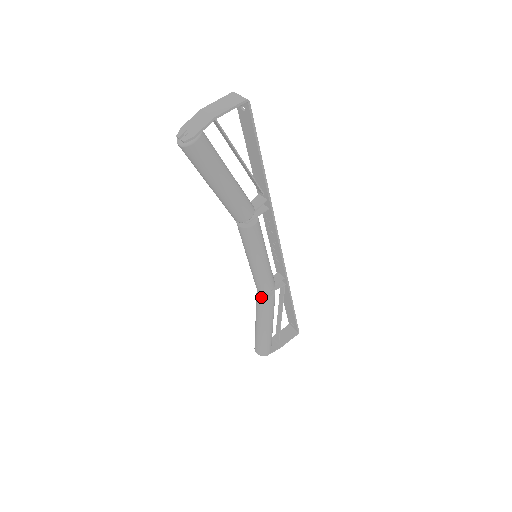
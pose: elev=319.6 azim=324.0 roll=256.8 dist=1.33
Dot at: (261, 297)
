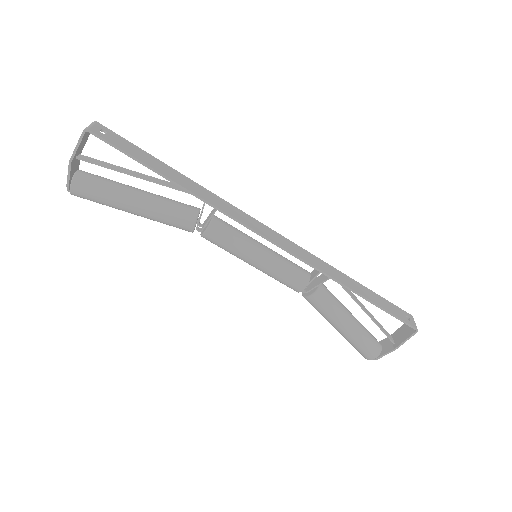
Dot at: occluded
